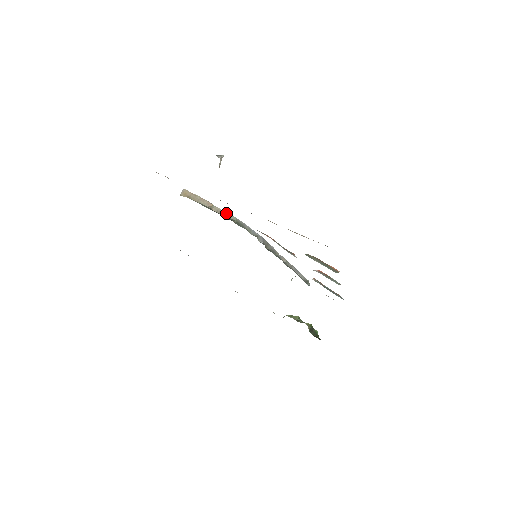
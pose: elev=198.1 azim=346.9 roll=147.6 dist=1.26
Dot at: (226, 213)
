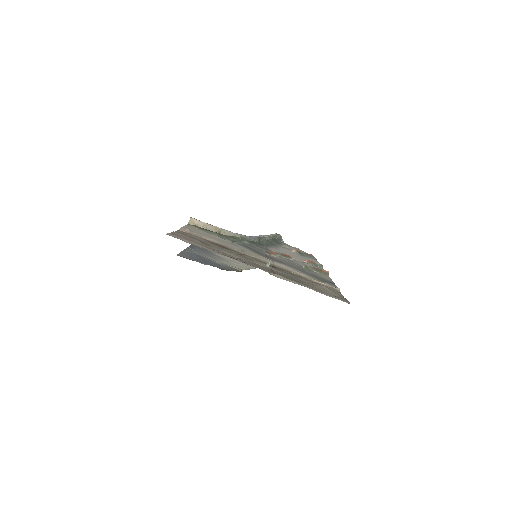
Dot at: (232, 233)
